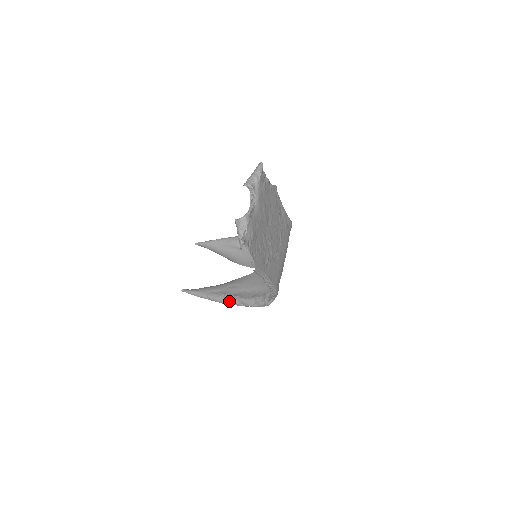
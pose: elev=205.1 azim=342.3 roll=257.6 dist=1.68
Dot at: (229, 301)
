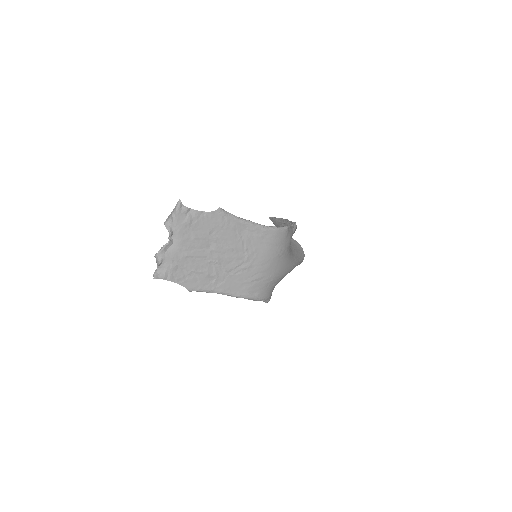
Dot at: occluded
